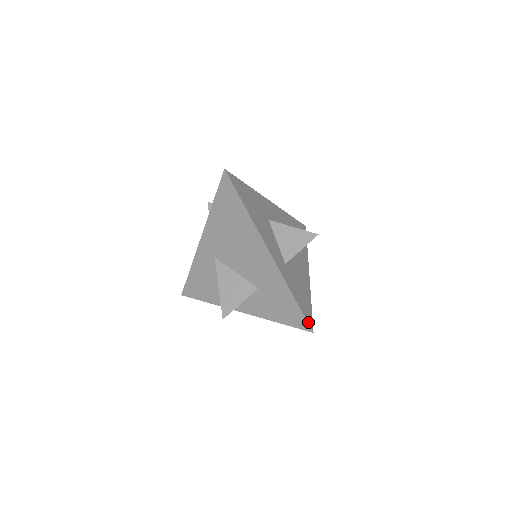
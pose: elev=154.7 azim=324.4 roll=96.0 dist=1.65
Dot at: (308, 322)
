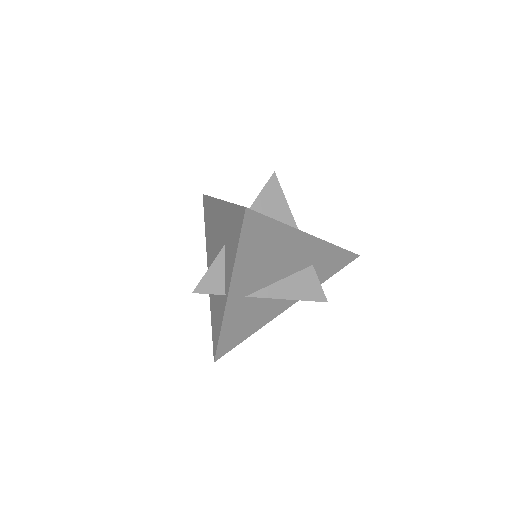
Dot at: (243, 207)
